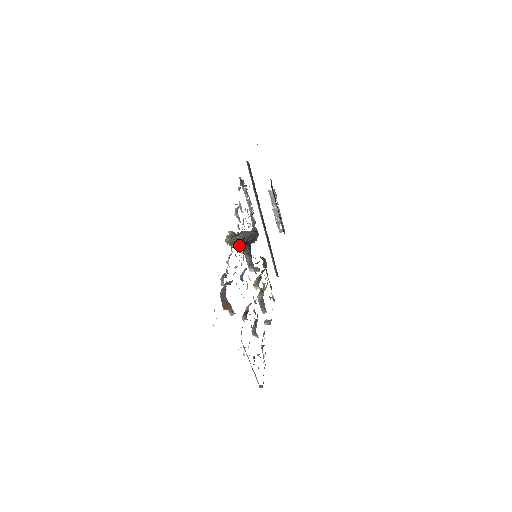
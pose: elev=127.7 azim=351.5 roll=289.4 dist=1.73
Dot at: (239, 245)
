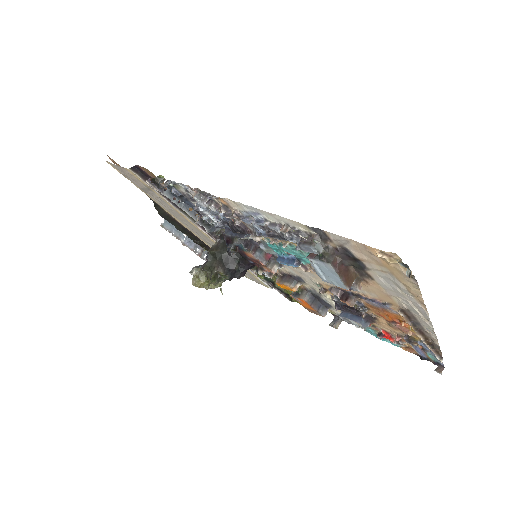
Dot at: (222, 269)
